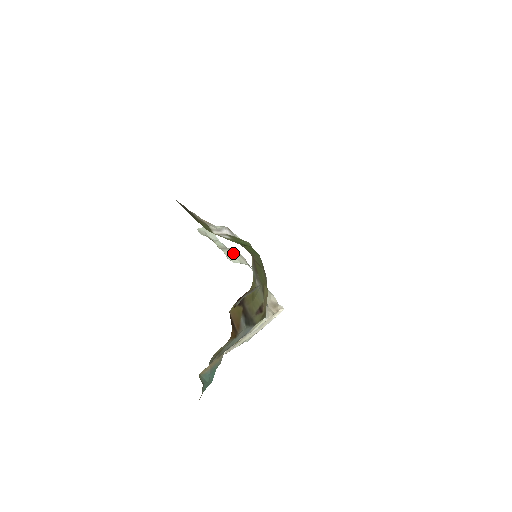
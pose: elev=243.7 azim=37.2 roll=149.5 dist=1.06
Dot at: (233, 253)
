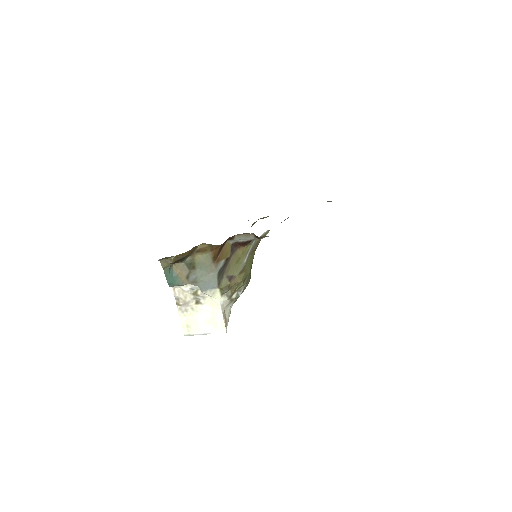
Dot at: occluded
